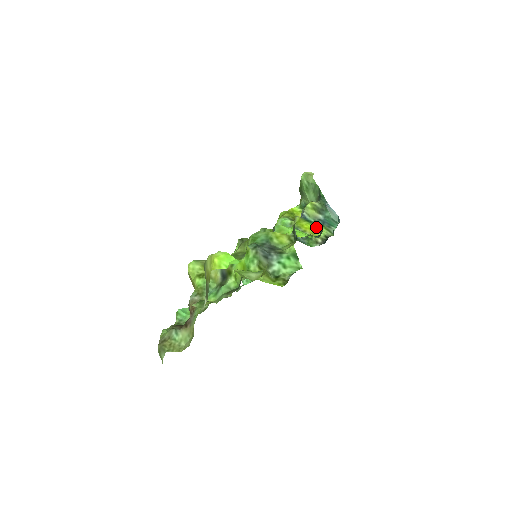
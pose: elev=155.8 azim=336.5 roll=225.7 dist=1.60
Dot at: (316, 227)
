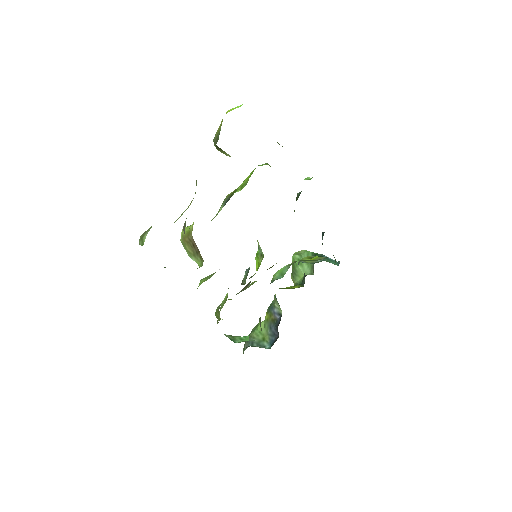
Dot at: occluded
